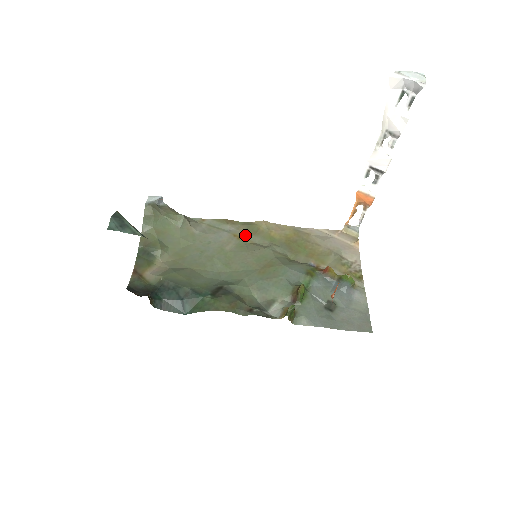
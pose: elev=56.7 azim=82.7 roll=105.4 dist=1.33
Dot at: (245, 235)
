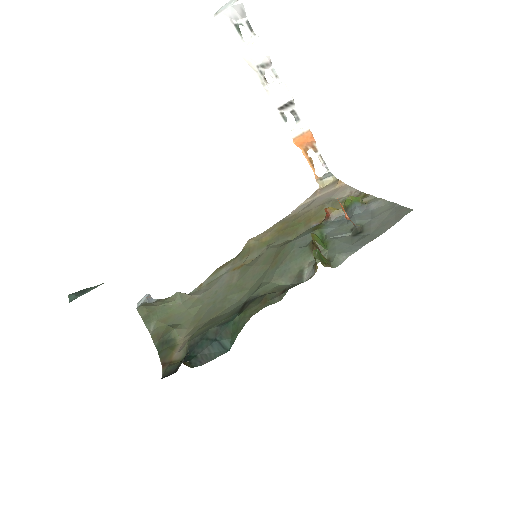
Dot at: (242, 261)
